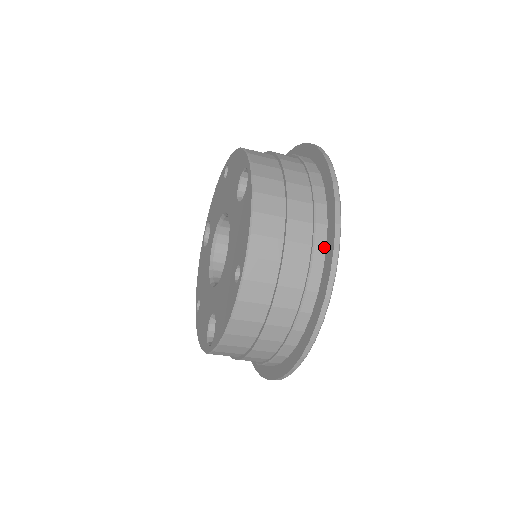
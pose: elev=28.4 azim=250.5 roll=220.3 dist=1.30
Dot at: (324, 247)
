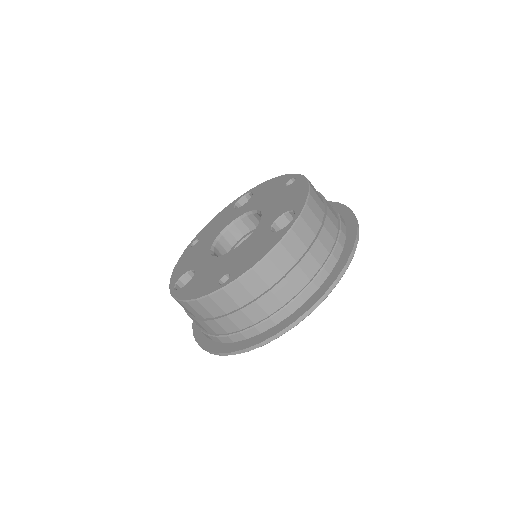
Dot at: (290, 313)
